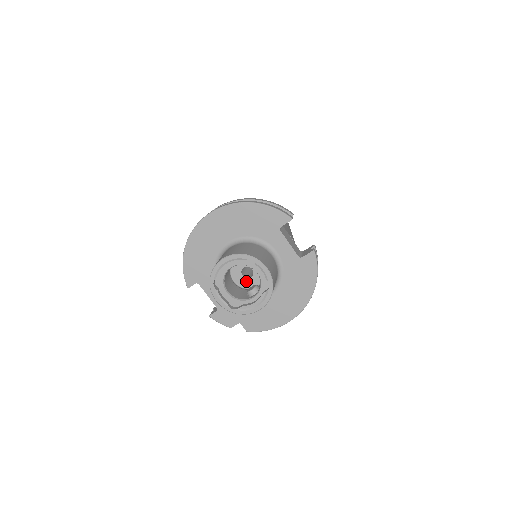
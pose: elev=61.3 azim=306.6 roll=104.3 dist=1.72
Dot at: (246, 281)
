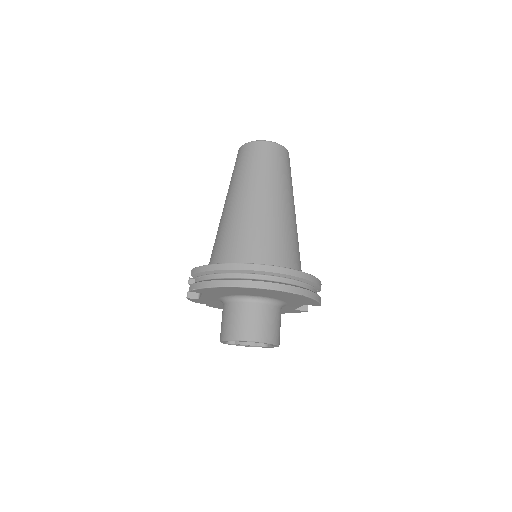
Dot at: occluded
